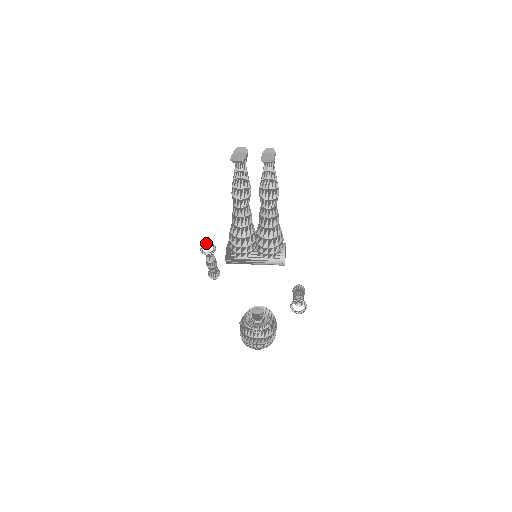
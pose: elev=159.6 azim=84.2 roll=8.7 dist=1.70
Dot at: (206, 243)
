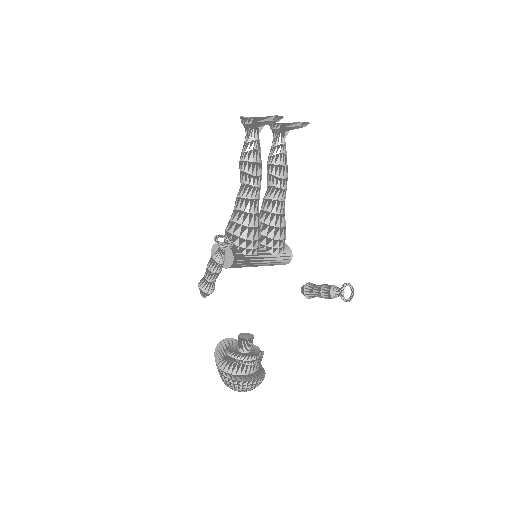
Dot at: (218, 235)
